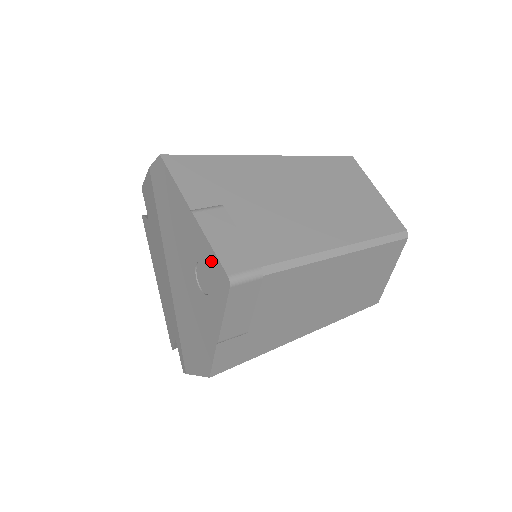
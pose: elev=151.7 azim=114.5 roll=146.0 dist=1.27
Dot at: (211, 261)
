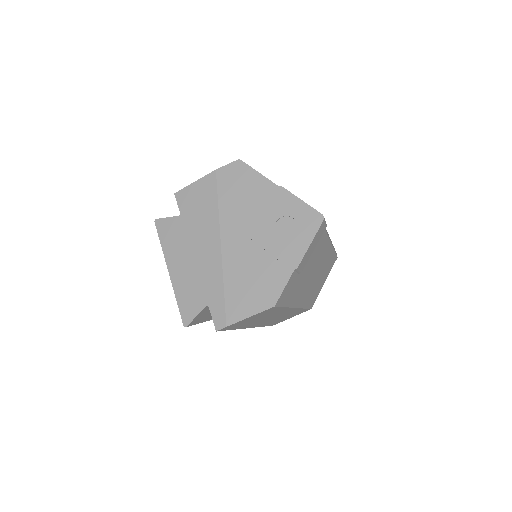
Dot at: (302, 211)
